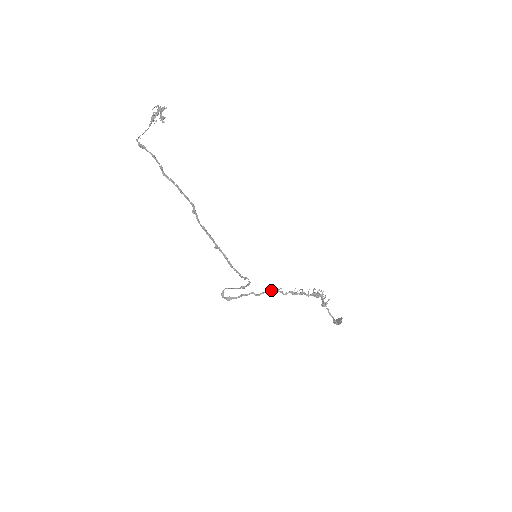
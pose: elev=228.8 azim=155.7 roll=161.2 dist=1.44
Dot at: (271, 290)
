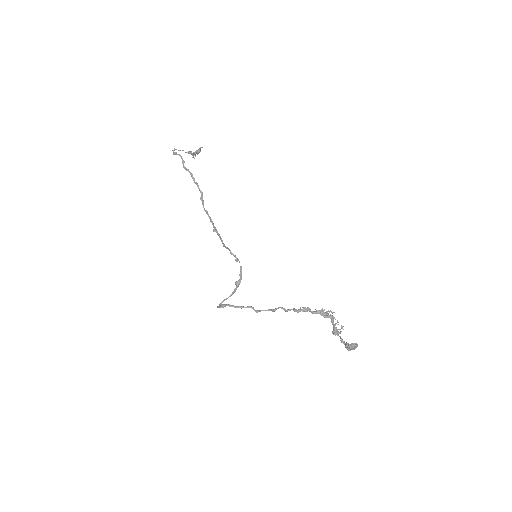
Dot at: occluded
